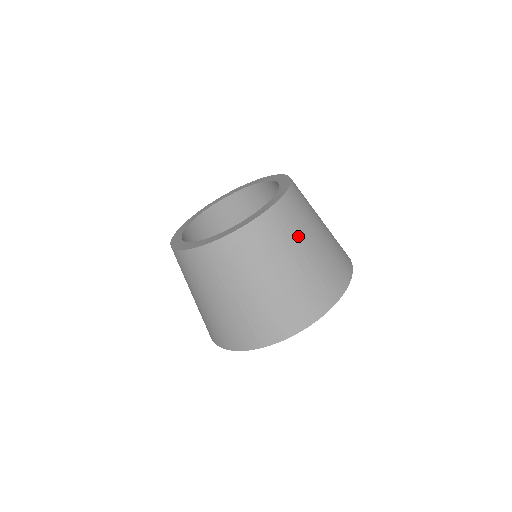
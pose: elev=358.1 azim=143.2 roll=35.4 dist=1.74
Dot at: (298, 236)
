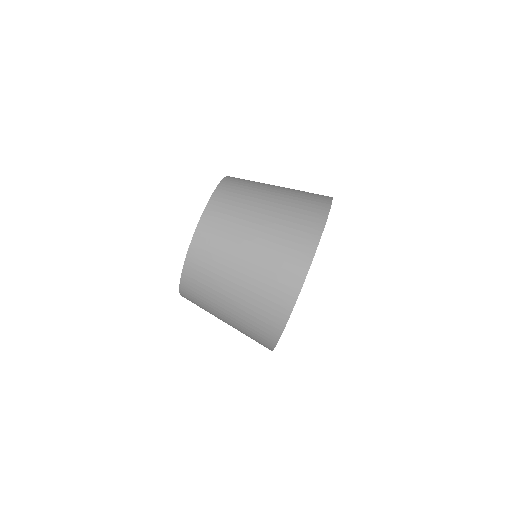
Dot at: (230, 248)
